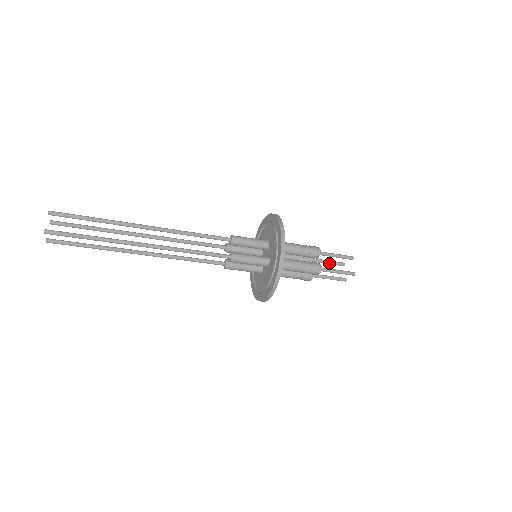
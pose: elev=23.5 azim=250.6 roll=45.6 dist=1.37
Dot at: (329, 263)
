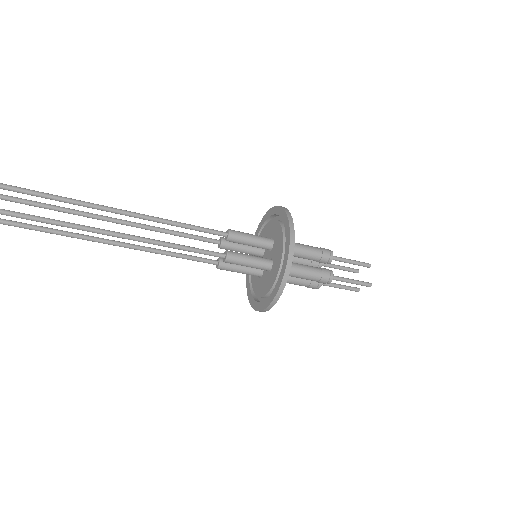
Dot at: (341, 269)
